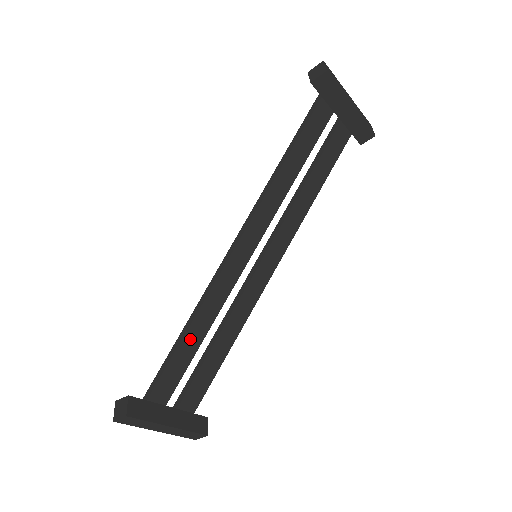
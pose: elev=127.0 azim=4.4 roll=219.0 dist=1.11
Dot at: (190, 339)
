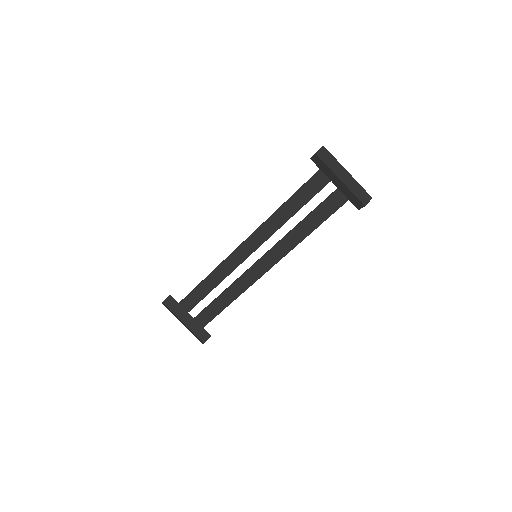
Dot at: (206, 284)
